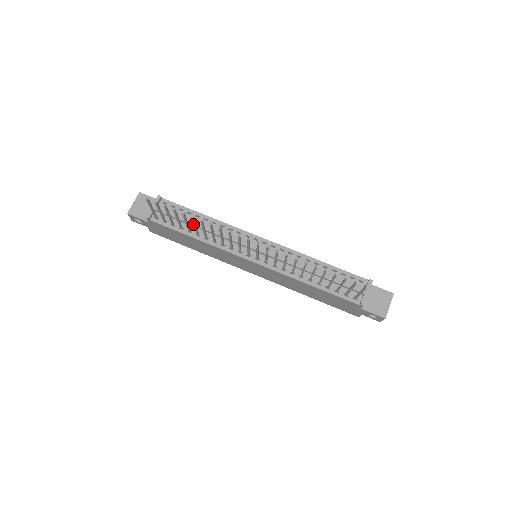
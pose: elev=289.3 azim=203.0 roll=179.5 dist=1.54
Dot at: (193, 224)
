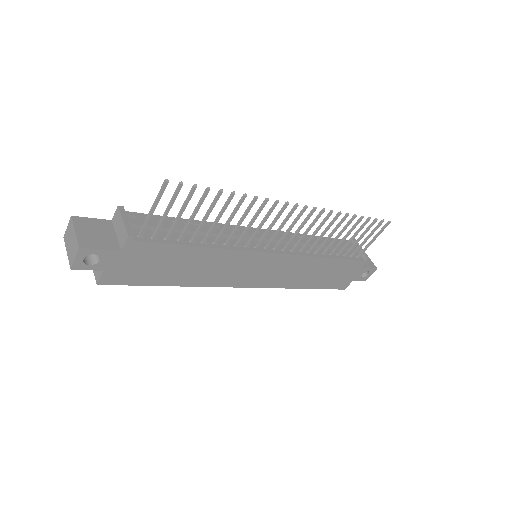
Dot at: (221, 212)
